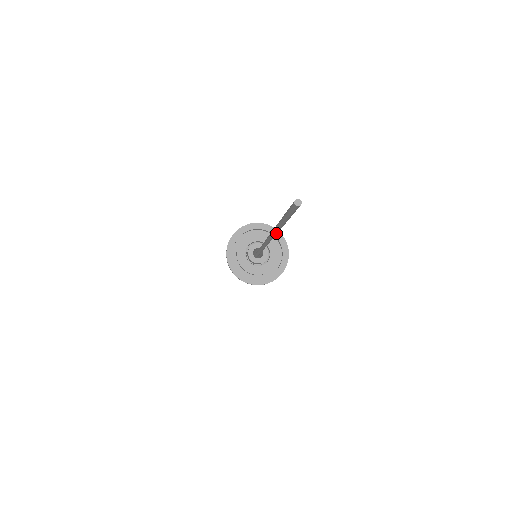
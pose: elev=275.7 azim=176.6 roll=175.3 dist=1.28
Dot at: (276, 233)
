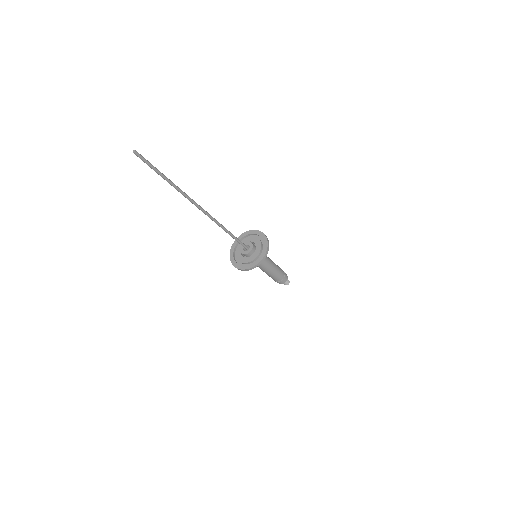
Dot at: (185, 197)
